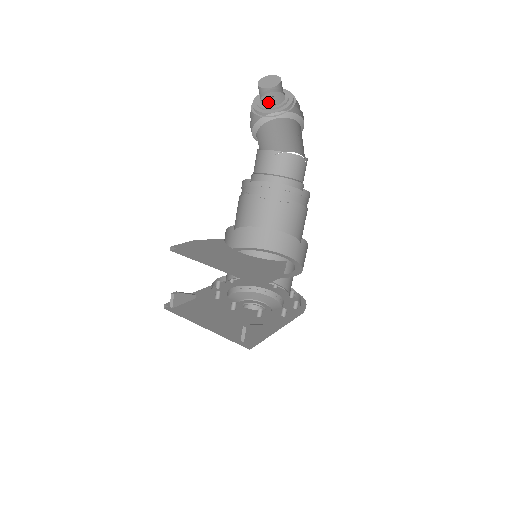
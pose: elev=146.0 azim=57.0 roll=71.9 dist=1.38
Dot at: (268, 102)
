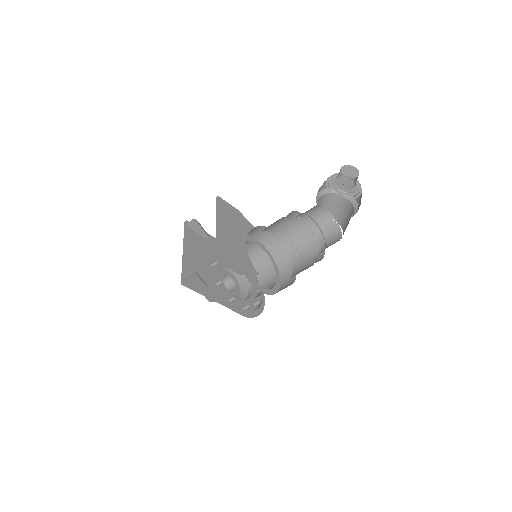
Dot at: (351, 185)
